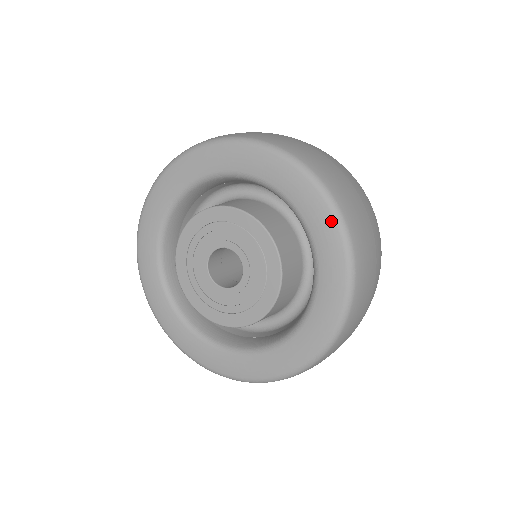
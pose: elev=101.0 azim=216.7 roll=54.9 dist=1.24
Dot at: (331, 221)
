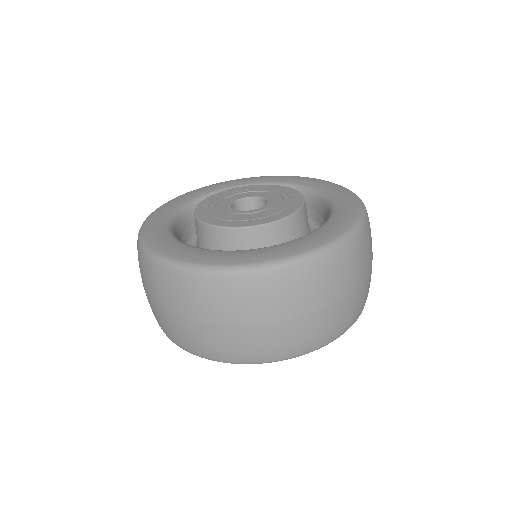
Dot at: (351, 195)
